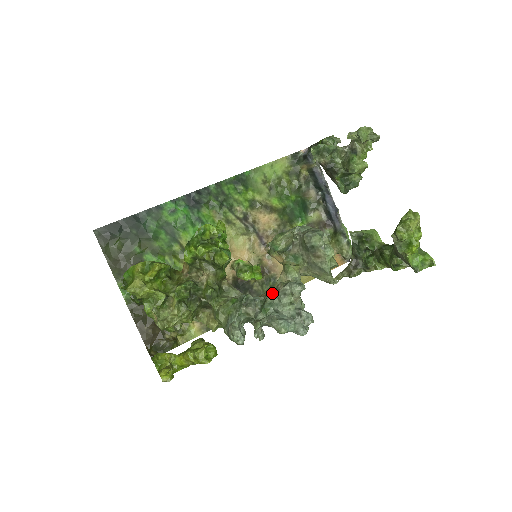
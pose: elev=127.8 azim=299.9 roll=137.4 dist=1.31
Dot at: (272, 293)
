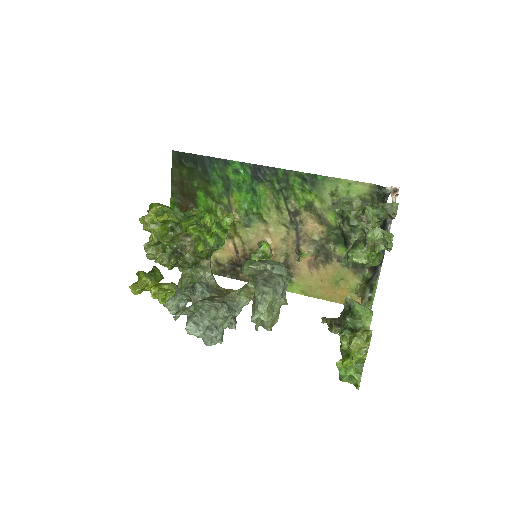
Dot at: (200, 302)
